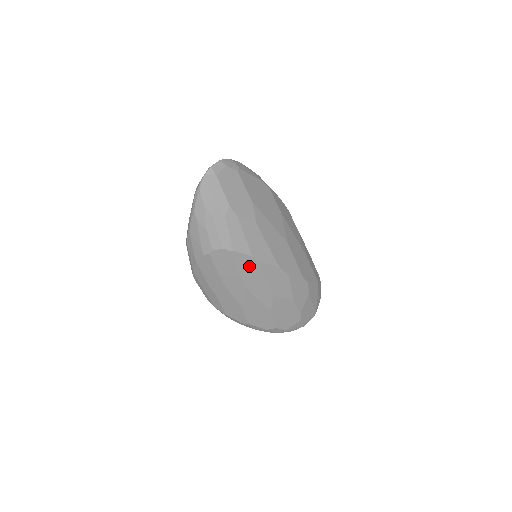
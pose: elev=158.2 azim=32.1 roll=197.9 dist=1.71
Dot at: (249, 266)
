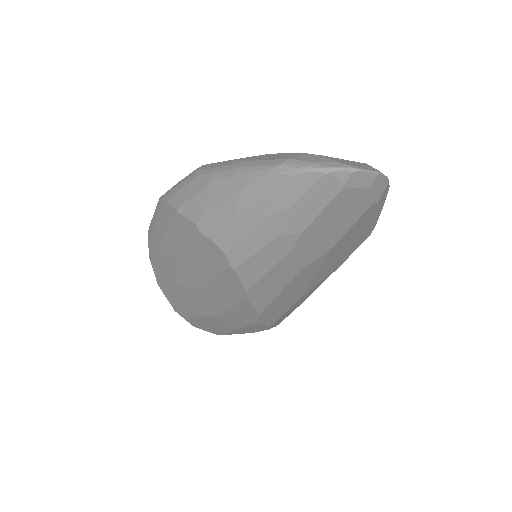
Dot at: (230, 289)
